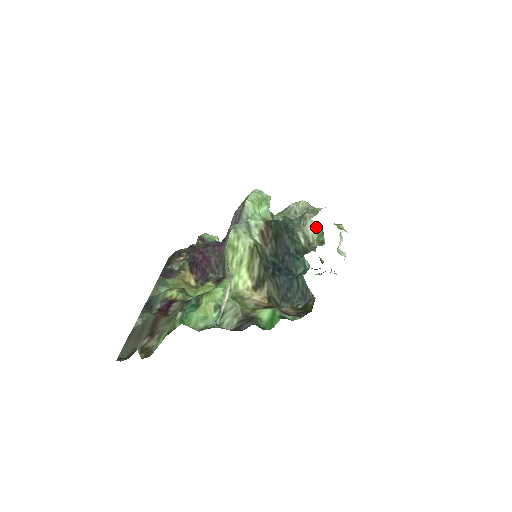
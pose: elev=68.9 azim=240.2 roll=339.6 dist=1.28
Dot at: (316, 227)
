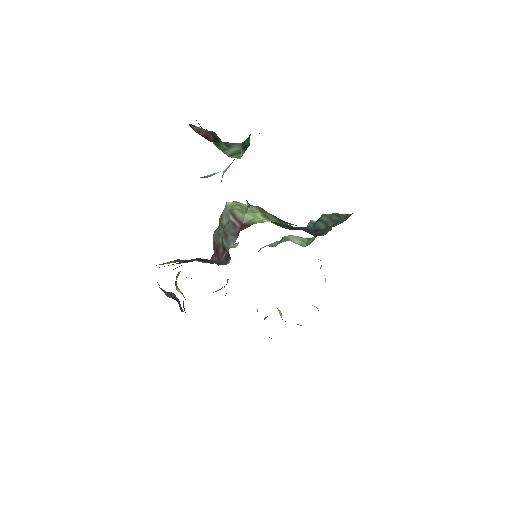
Dot at: (300, 239)
